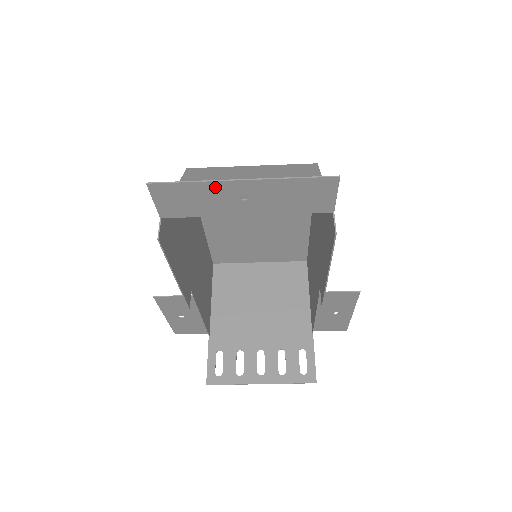
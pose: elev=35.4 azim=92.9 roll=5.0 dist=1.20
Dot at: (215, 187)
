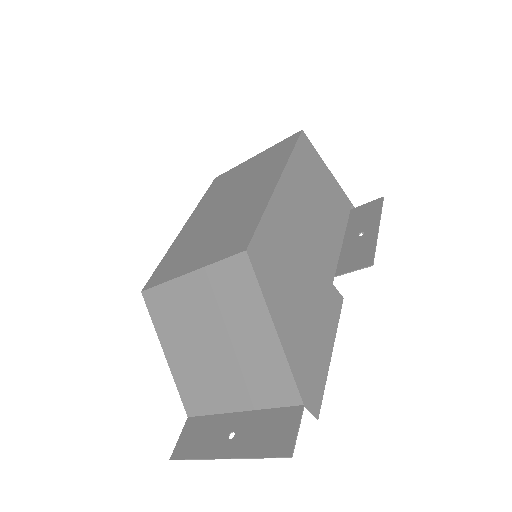
Dot at: (210, 452)
